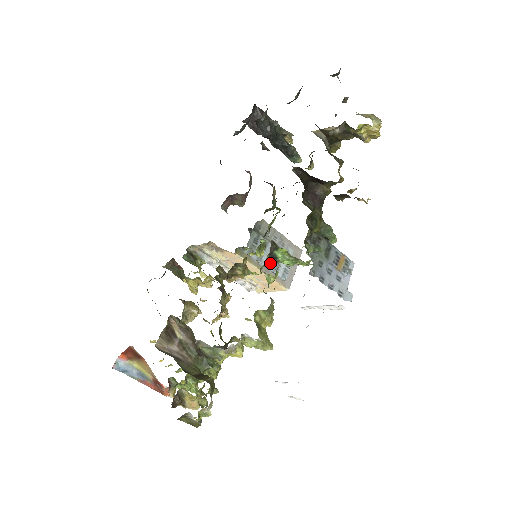
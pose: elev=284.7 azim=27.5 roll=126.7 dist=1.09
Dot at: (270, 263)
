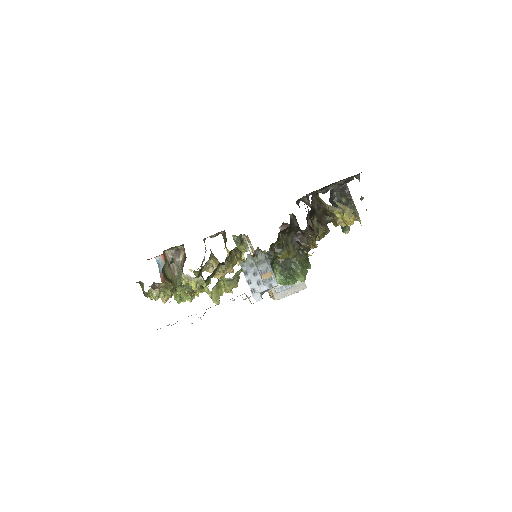
Dot at: occluded
